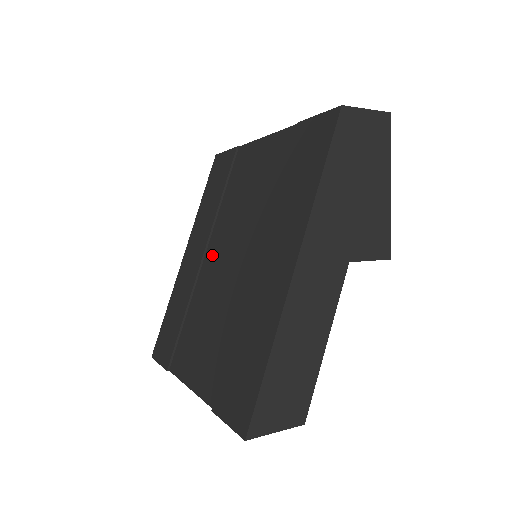
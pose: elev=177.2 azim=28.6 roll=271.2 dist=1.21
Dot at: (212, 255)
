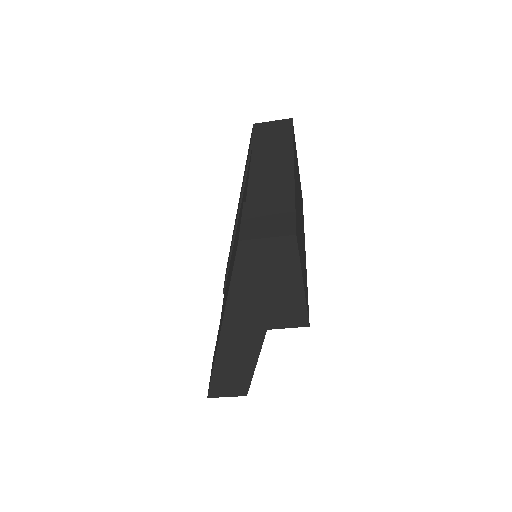
Dot at: occluded
